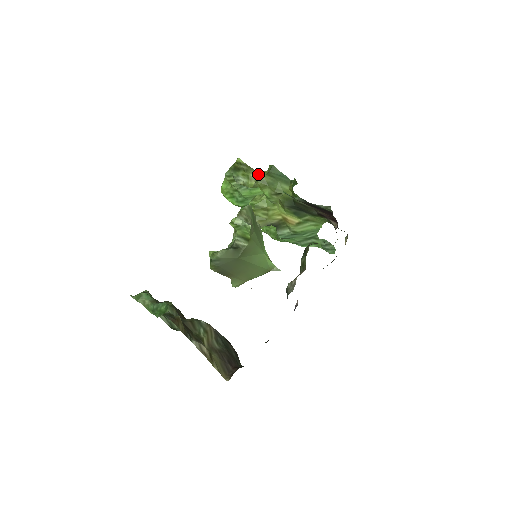
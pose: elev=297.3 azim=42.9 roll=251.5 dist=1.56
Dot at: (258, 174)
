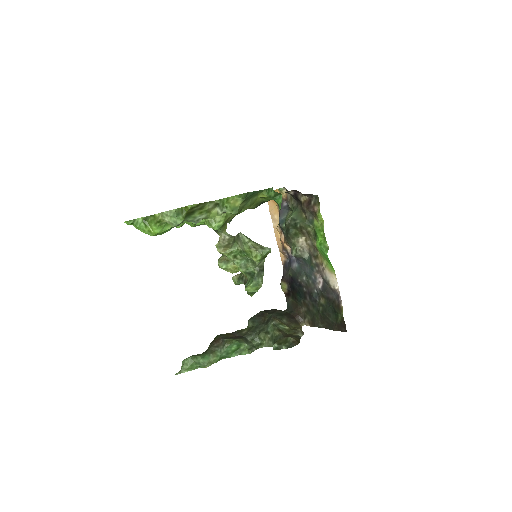
Dot at: (212, 202)
